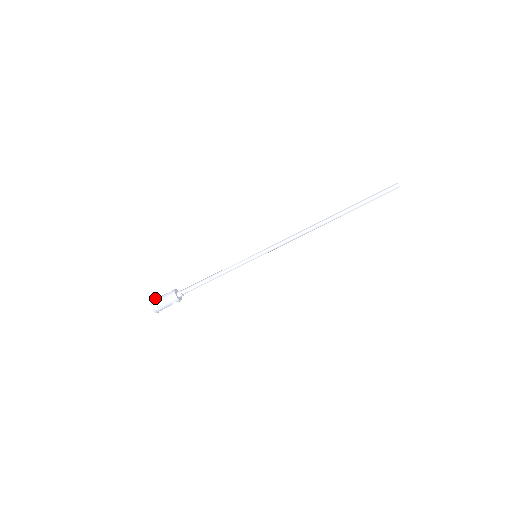
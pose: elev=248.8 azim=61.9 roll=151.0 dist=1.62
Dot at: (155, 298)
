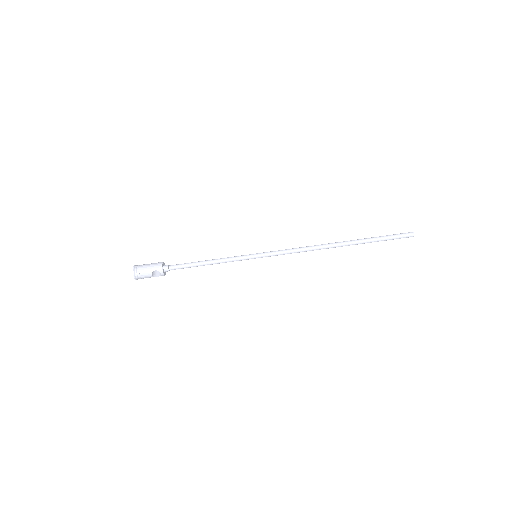
Dot at: occluded
